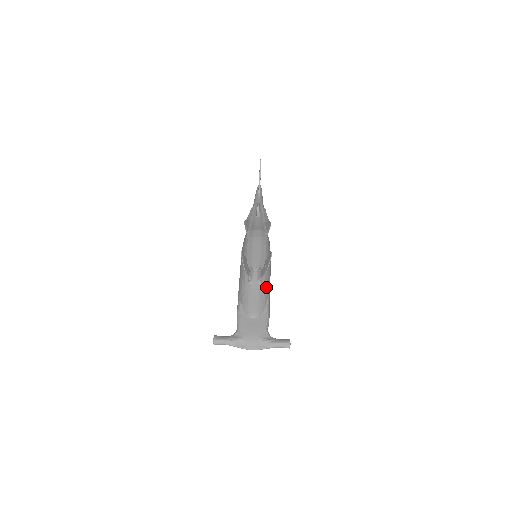
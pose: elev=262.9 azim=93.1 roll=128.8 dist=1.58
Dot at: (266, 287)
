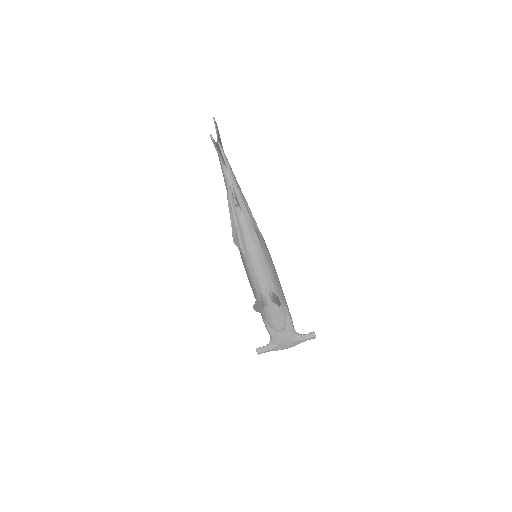
Dot at: (281, 301)
